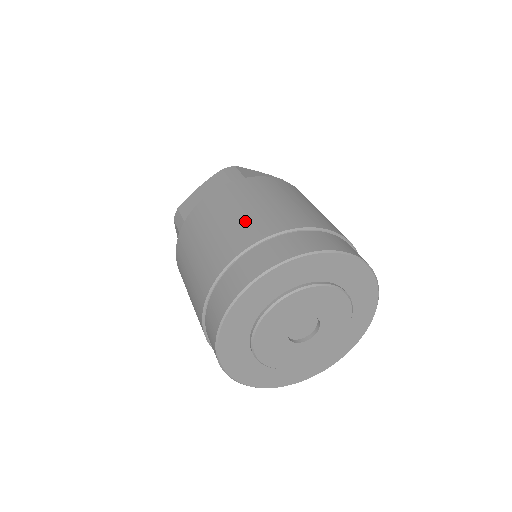
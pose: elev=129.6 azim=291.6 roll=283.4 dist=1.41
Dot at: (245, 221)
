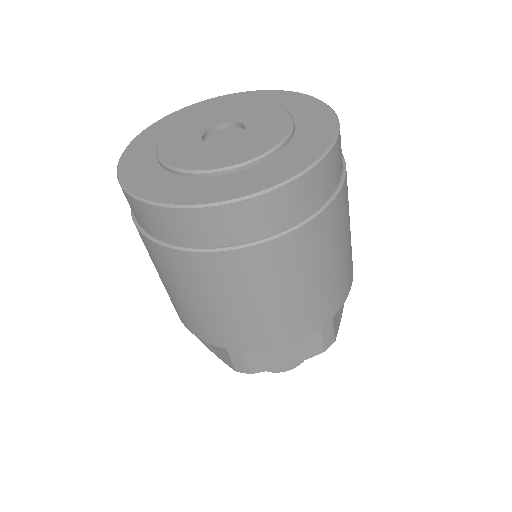
Dot at: occluded
